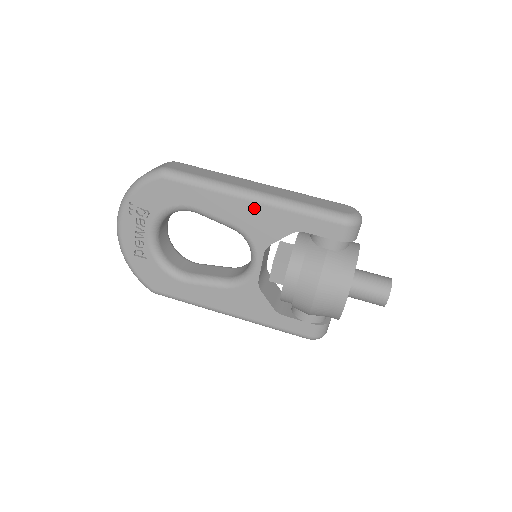
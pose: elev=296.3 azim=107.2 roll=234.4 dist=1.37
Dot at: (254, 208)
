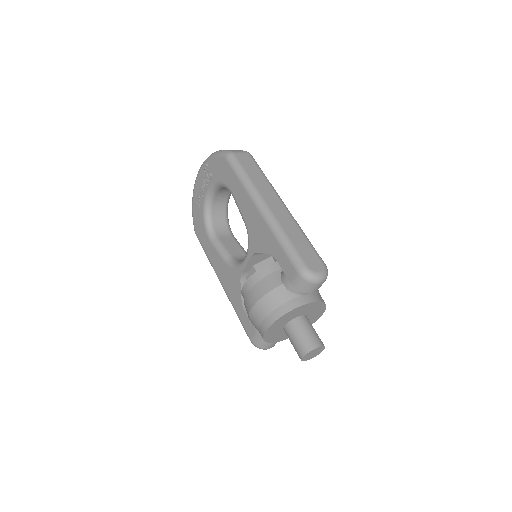
Dot at: (259, 218)
